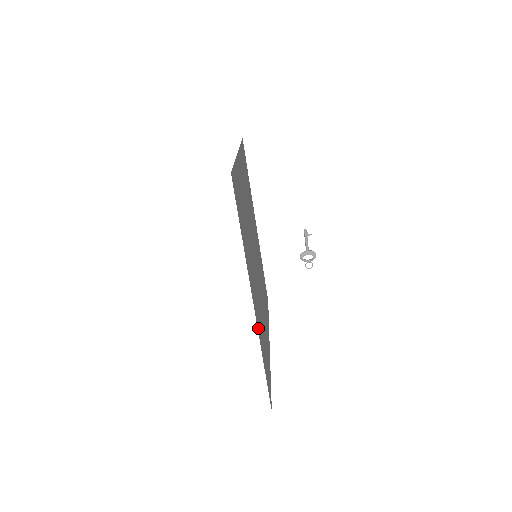
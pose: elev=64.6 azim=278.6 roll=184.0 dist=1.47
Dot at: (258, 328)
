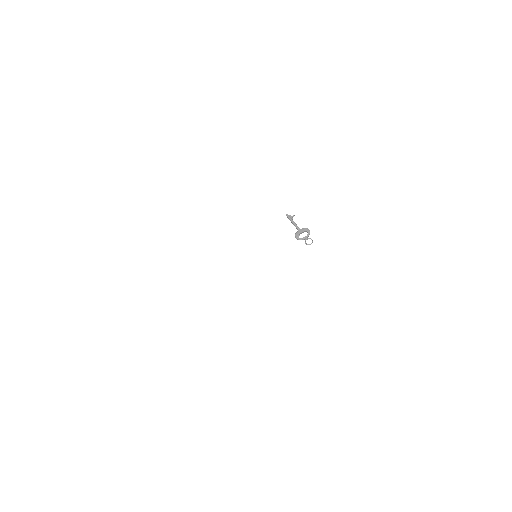
Dot at: occluded
